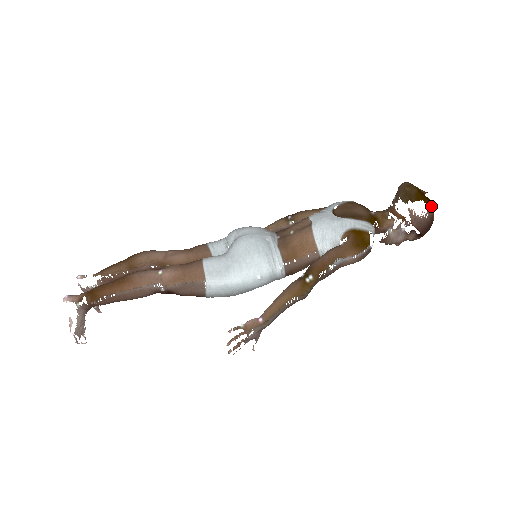
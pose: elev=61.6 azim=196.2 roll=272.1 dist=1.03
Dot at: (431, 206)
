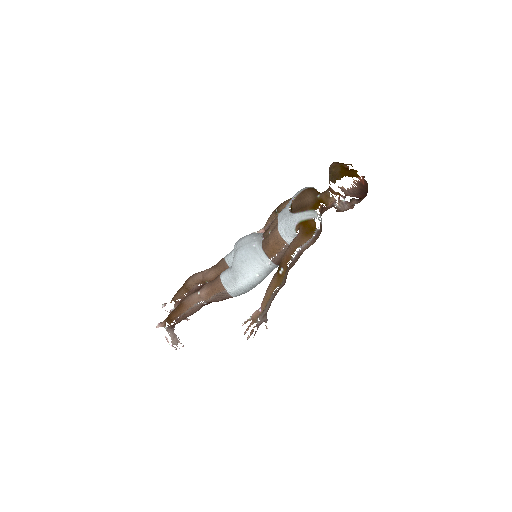
Dot at: (355, 176)
